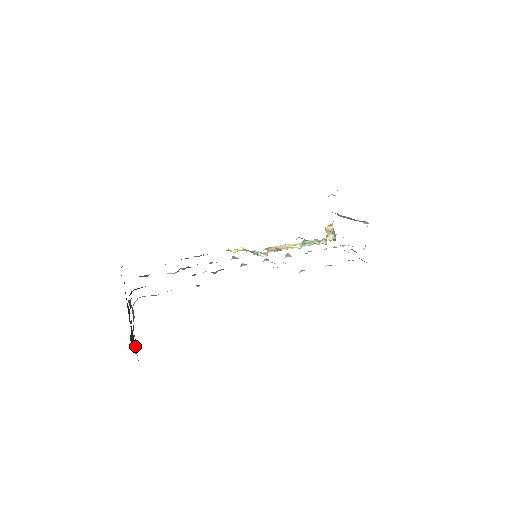
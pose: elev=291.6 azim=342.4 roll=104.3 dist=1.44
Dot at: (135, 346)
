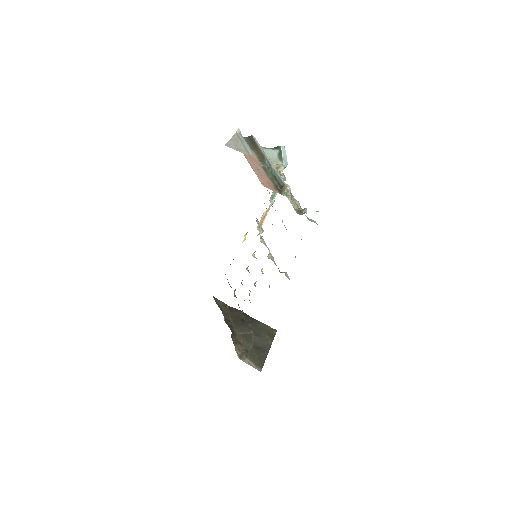
Dot at: (264, 336)
